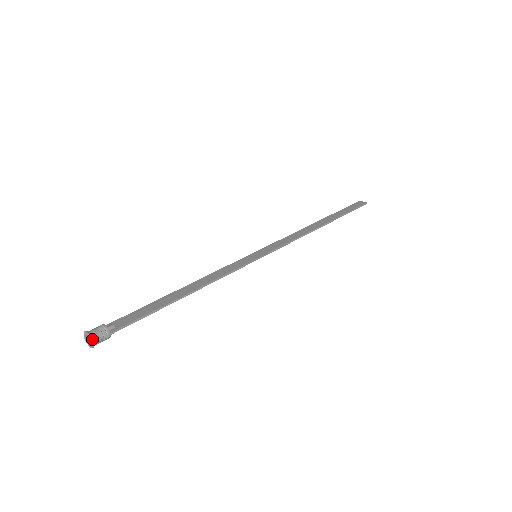
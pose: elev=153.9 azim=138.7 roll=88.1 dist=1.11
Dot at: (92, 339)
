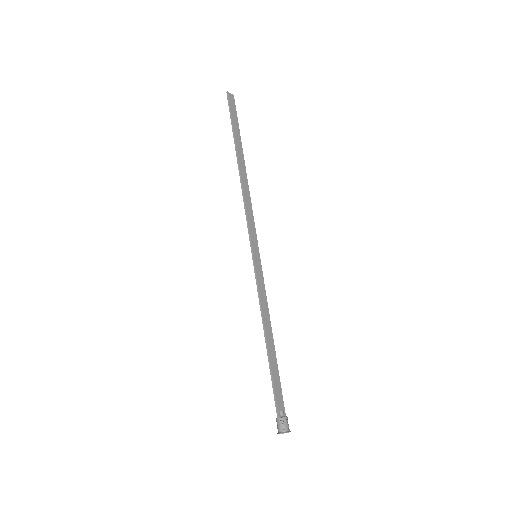
Dot at: occluded
